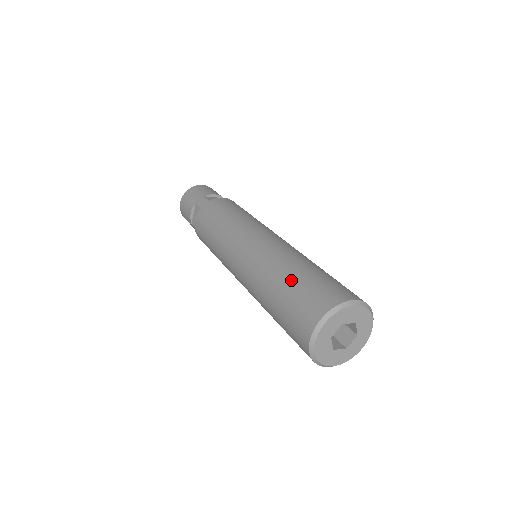
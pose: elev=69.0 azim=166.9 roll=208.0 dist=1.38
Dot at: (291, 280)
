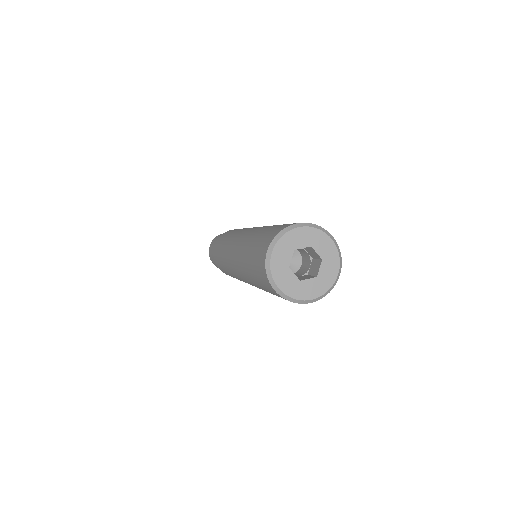
Dot at: (254, 241)
